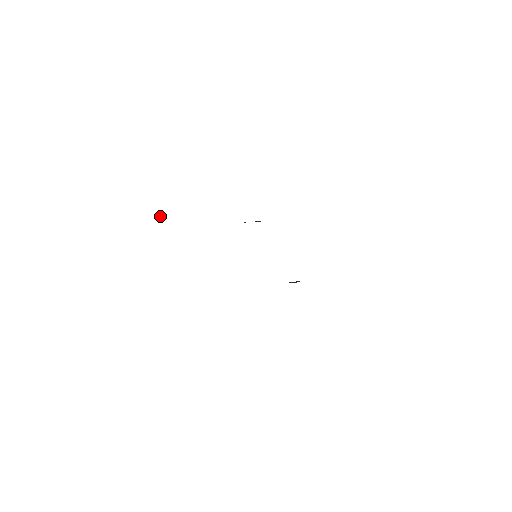
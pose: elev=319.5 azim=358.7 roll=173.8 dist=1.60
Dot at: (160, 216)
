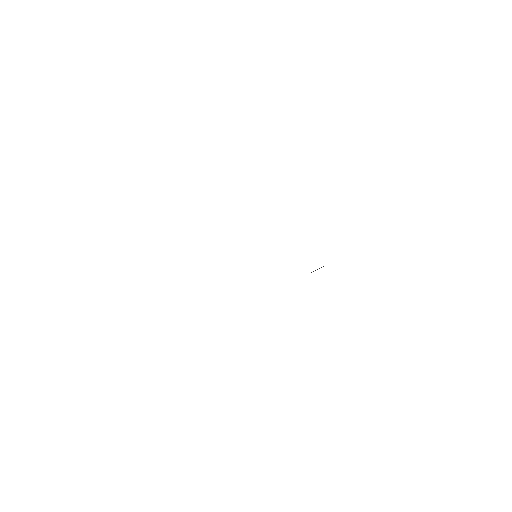
Dot at: occluded
